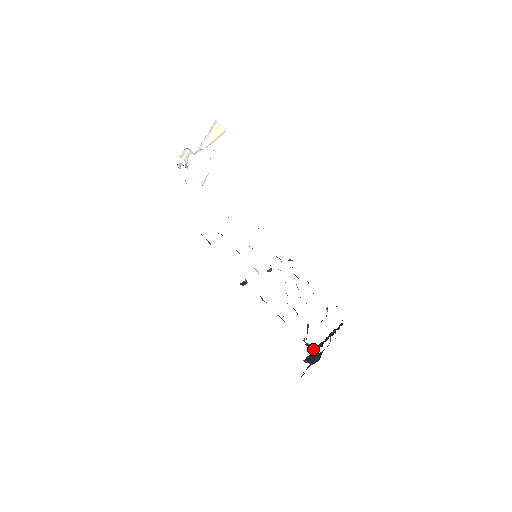
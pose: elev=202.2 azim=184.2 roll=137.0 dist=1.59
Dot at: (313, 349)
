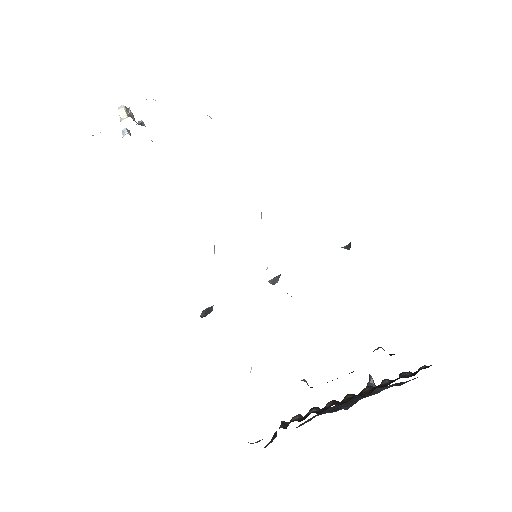
Dot at: occluded
